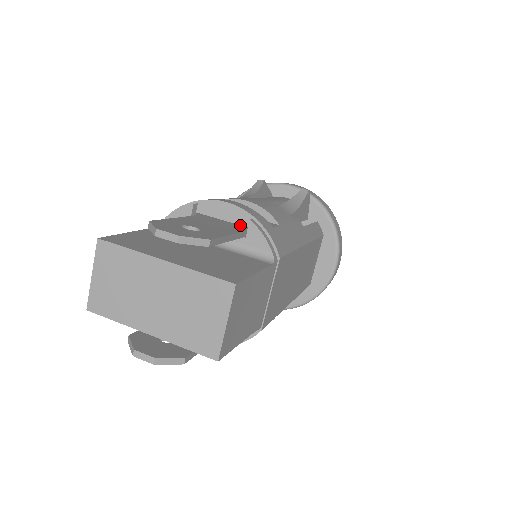
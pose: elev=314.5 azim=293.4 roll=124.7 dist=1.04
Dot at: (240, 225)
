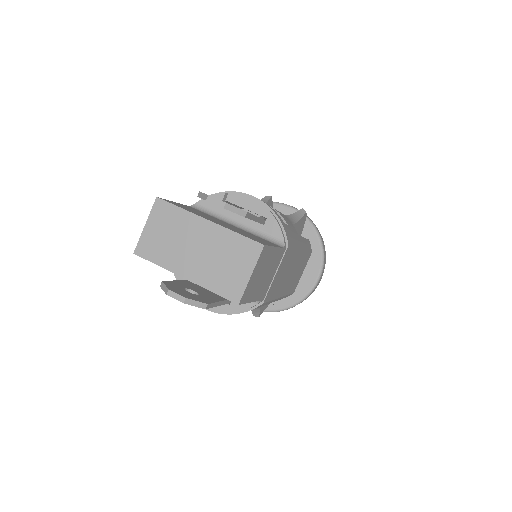
Dot at: occluded
